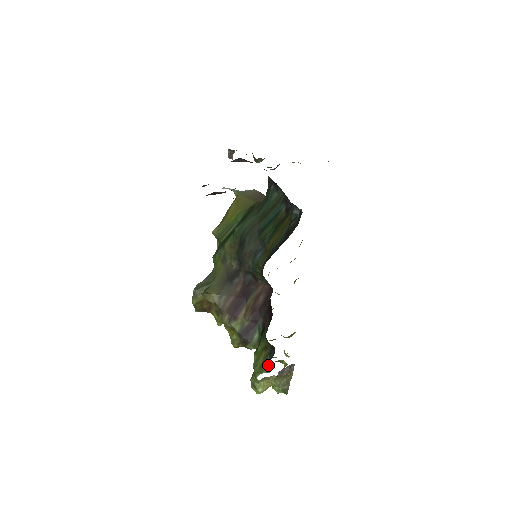
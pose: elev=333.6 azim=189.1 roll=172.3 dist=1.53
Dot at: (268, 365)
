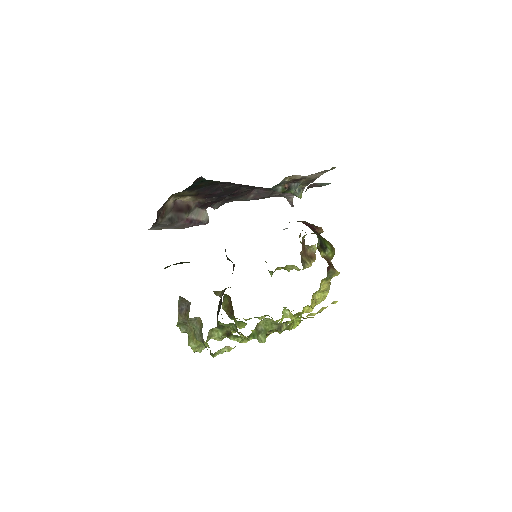
Dot at: occluded
